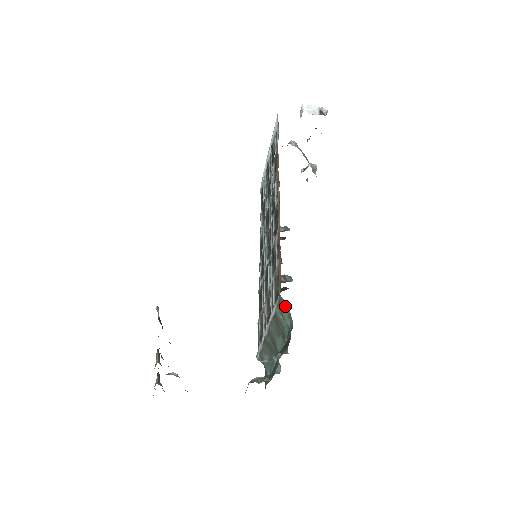
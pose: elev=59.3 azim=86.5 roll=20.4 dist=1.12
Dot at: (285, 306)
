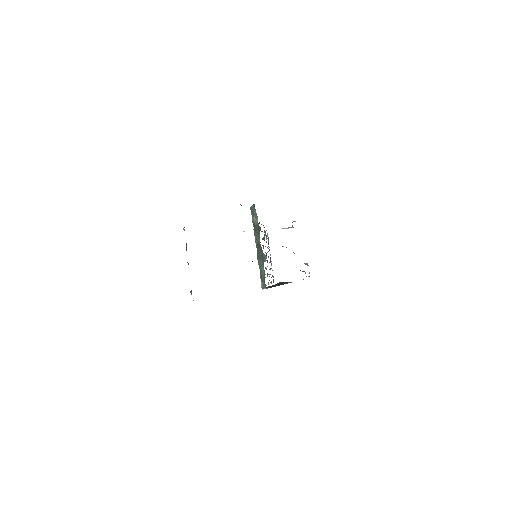
Dot at: (252, 207)
